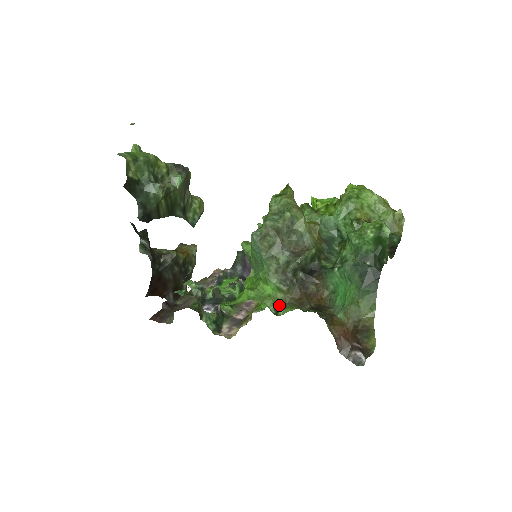
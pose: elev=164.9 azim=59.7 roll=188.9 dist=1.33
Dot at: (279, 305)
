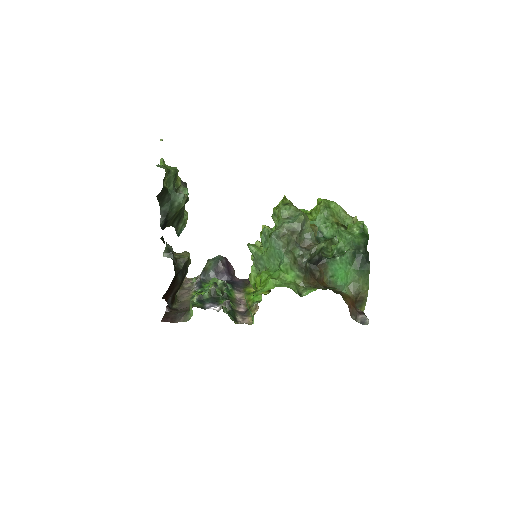
Dot at: (299, 289)
